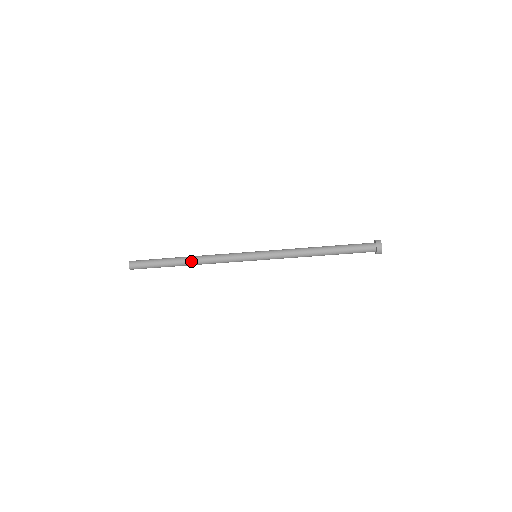
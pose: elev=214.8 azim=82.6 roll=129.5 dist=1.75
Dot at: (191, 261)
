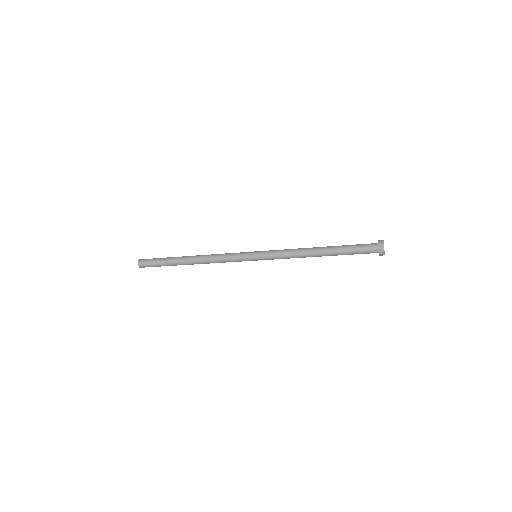
Dot at: (194, 260)
